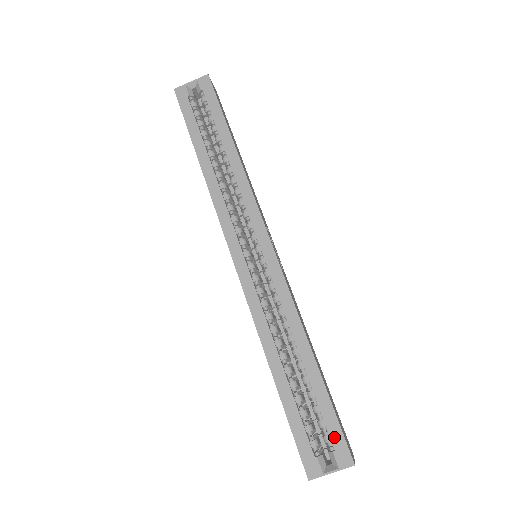
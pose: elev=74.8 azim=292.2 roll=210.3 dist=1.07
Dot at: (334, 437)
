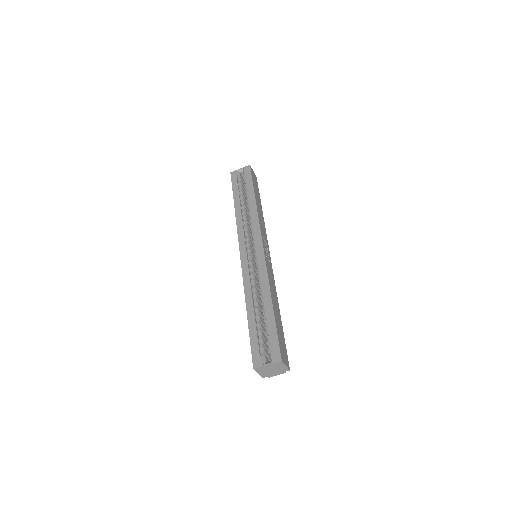
Dot at: (273, 345)
